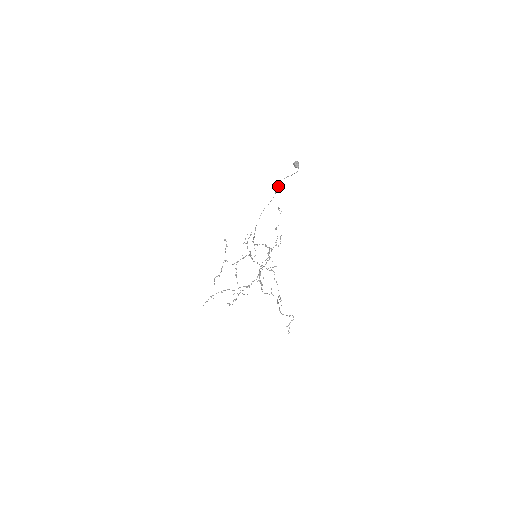
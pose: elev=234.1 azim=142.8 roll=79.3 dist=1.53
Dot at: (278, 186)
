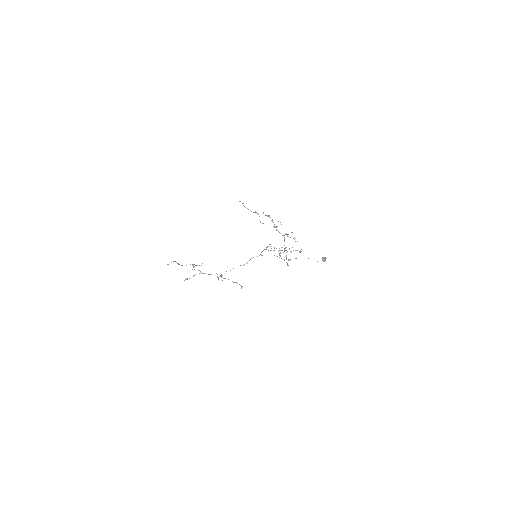
Dot at: occluded
